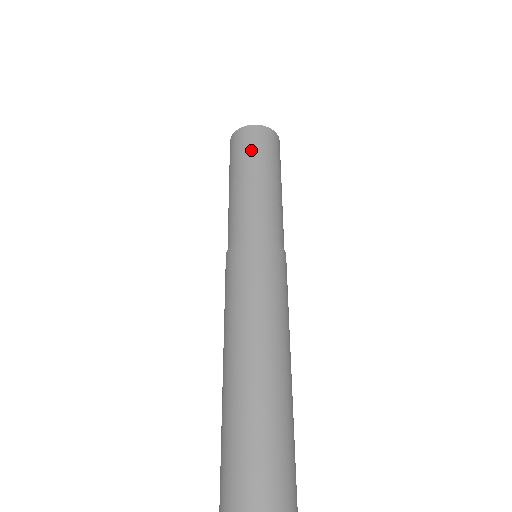
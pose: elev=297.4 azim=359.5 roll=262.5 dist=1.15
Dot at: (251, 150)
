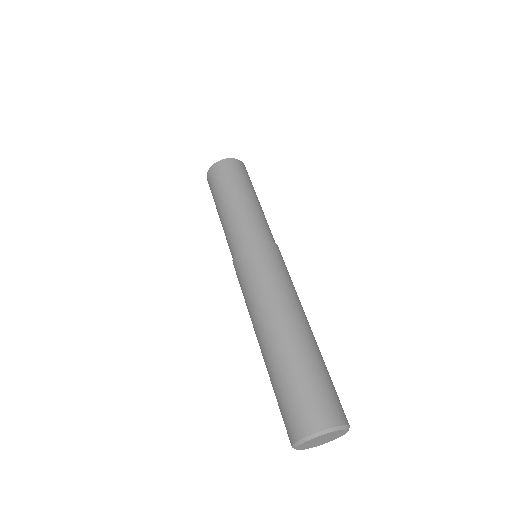
Dot at: (235, 176)
